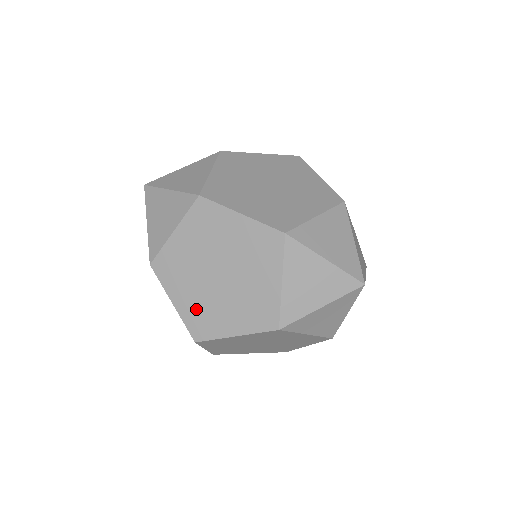
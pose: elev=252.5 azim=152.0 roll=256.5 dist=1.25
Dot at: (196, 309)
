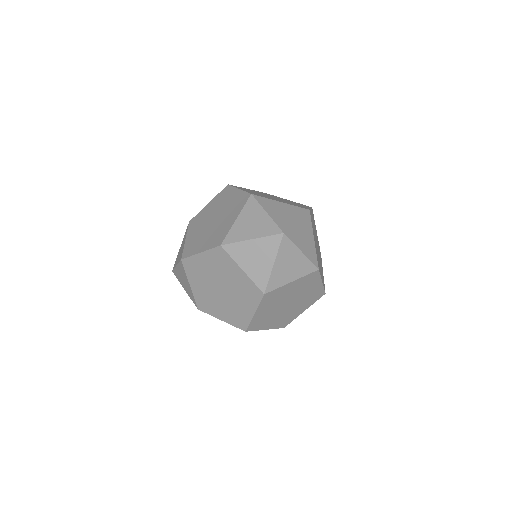
Dot at: (230, 315)
